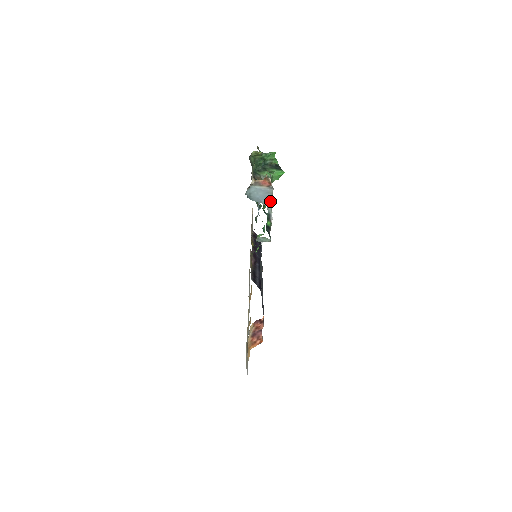
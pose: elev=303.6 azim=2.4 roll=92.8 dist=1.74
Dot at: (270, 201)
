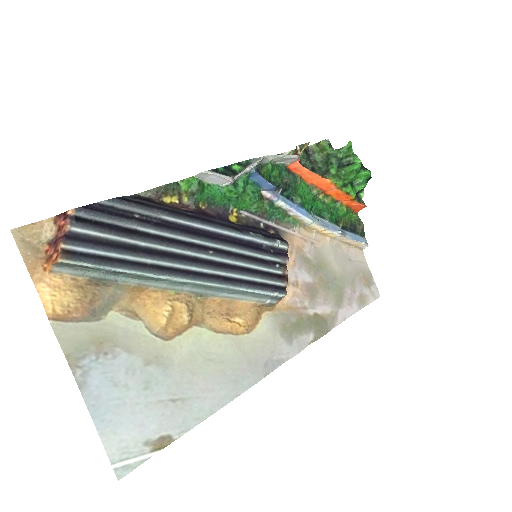
Dot at: (267, 155)
